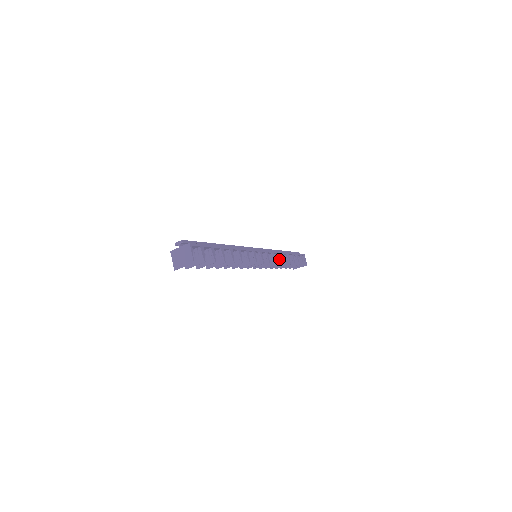
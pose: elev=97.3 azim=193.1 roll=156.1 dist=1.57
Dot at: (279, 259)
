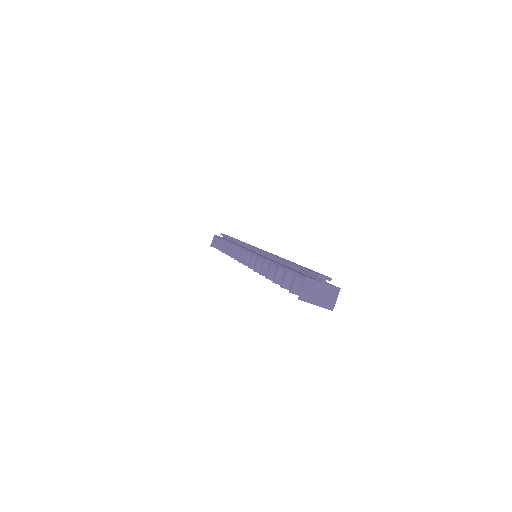
Dot at: occluded
